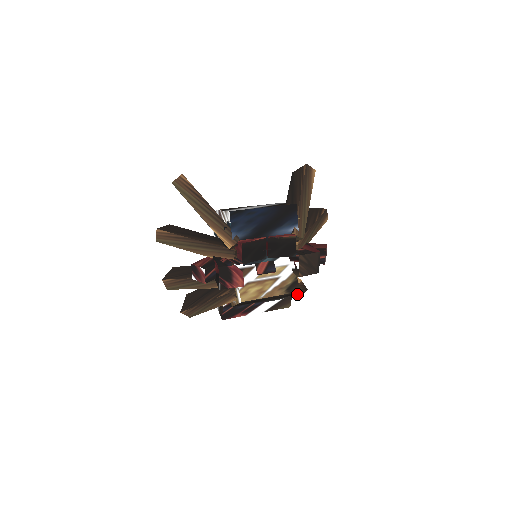
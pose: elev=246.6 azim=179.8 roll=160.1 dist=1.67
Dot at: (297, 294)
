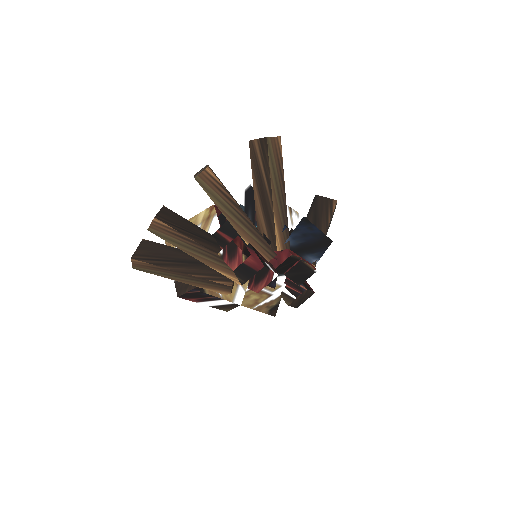
Dot at: occluded
